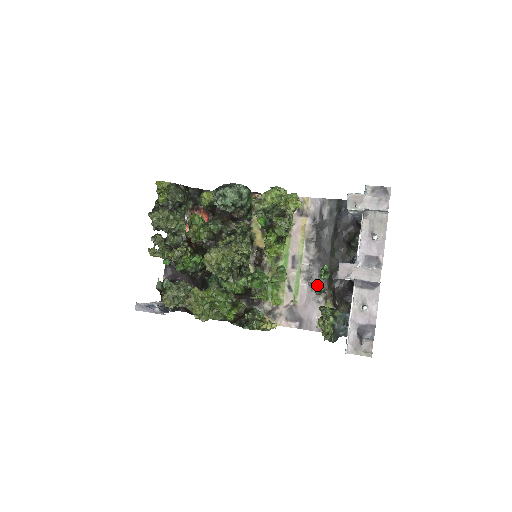
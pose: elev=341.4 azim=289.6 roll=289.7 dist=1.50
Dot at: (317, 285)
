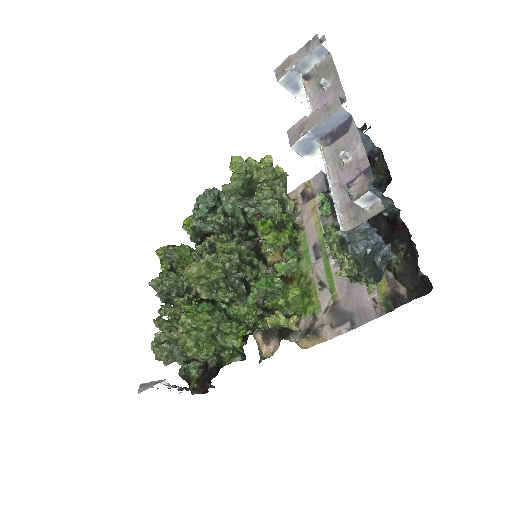
Dot at: occluded
